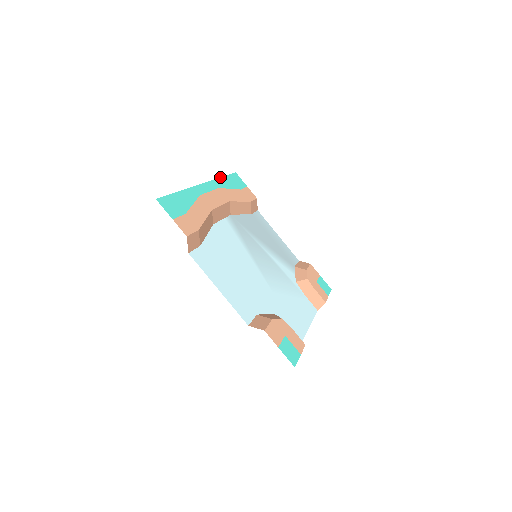
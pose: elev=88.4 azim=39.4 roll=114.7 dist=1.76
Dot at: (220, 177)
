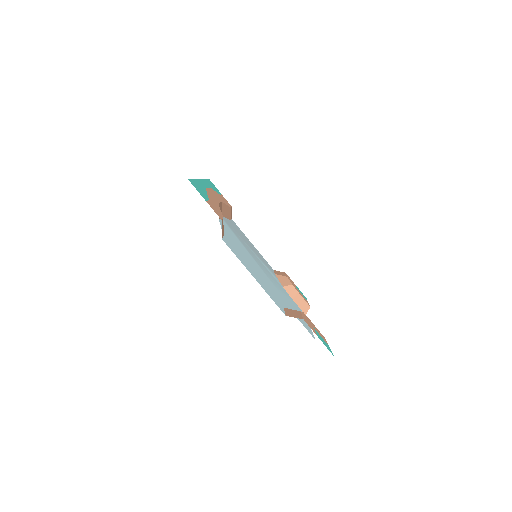
Dot at: (205, 179)
